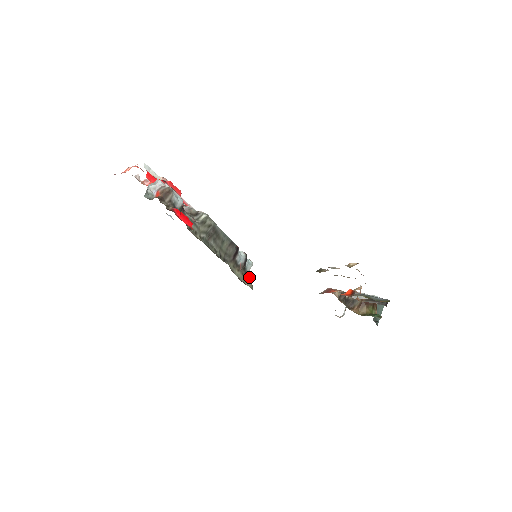
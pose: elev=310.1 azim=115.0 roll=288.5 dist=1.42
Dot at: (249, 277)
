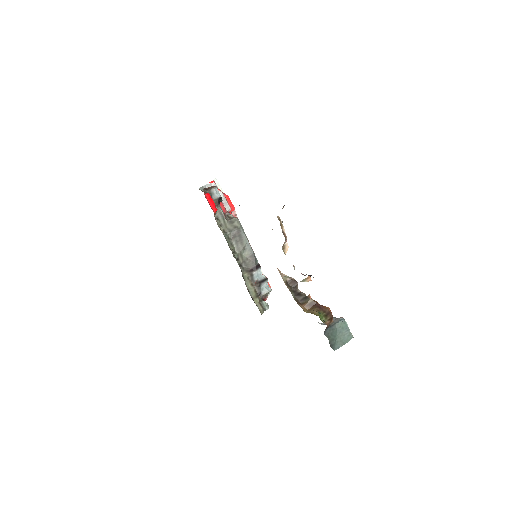
Dot at: (264, 303)
